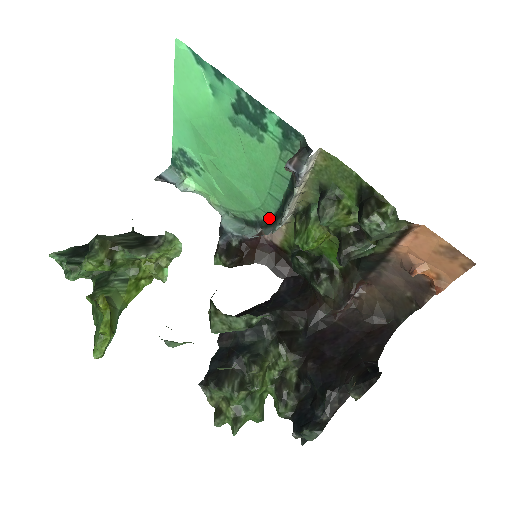
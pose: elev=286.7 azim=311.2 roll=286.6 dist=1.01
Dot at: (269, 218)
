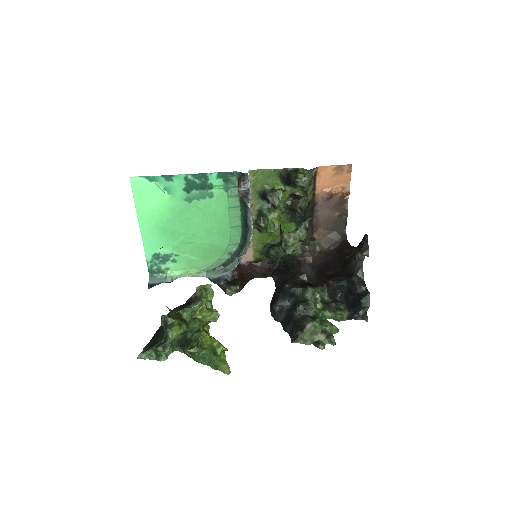
Dot at: (238, 245)
